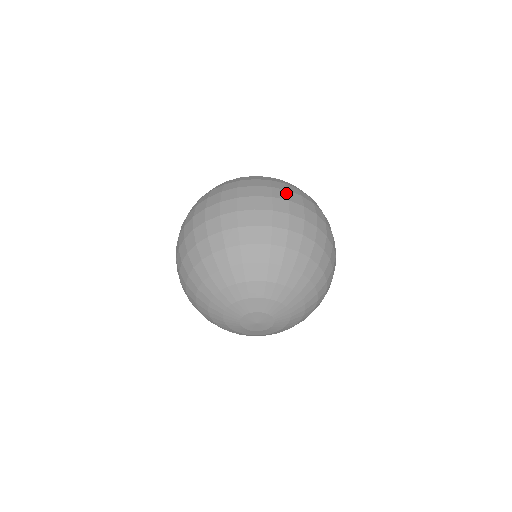
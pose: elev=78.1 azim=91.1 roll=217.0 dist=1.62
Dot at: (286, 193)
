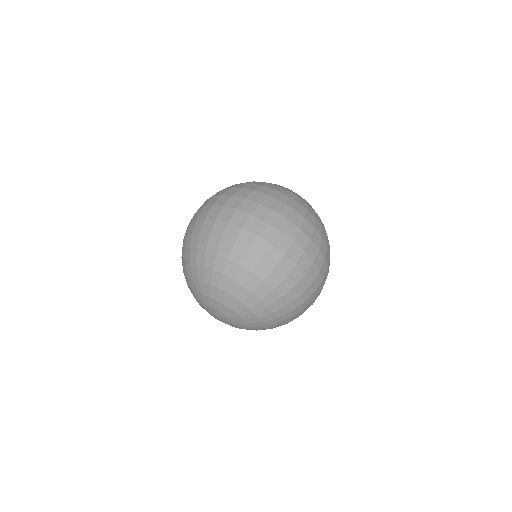
Dot at: (317, 252)
